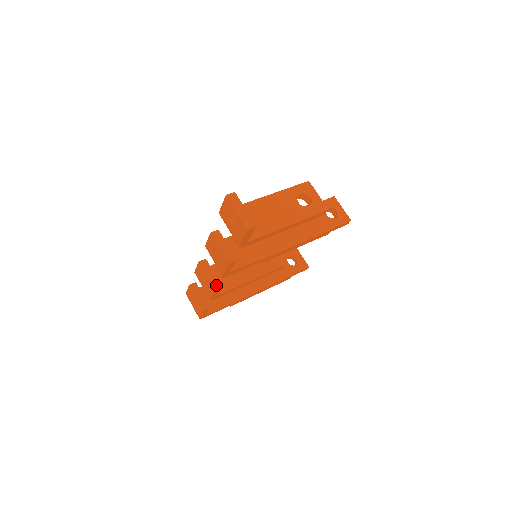
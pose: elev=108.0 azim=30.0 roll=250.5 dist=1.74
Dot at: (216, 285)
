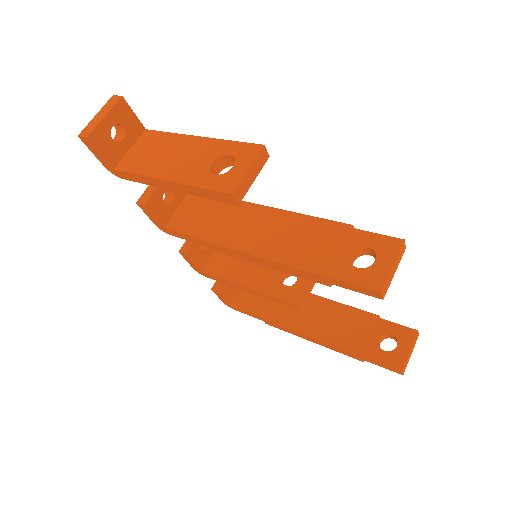
Dot at: (185, 249)
